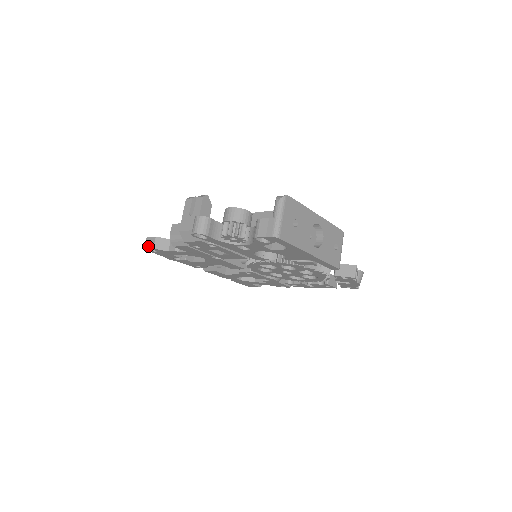
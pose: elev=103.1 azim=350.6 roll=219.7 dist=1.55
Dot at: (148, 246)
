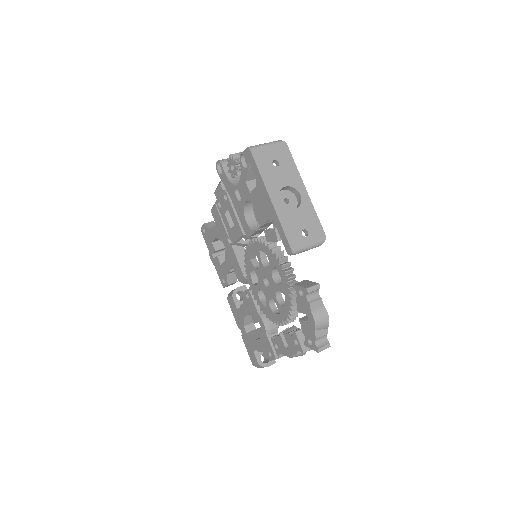
Dot at: occluded
